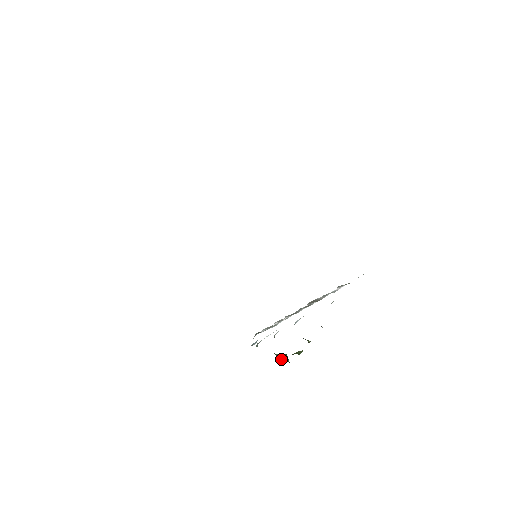
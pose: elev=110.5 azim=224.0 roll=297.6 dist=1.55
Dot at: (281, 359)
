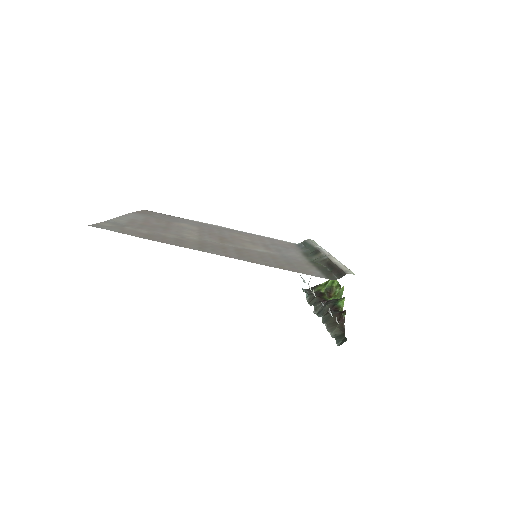
Dot at: (331, 292)
